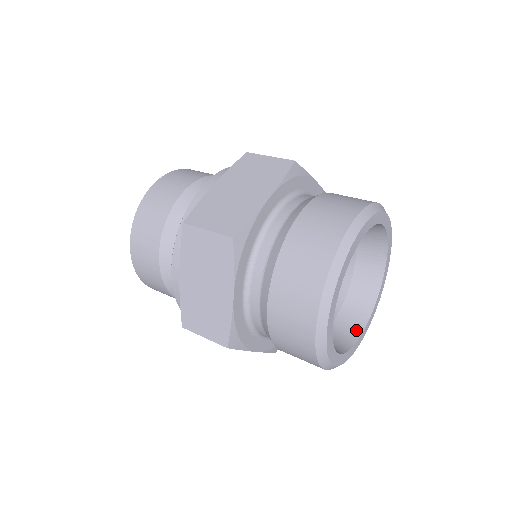
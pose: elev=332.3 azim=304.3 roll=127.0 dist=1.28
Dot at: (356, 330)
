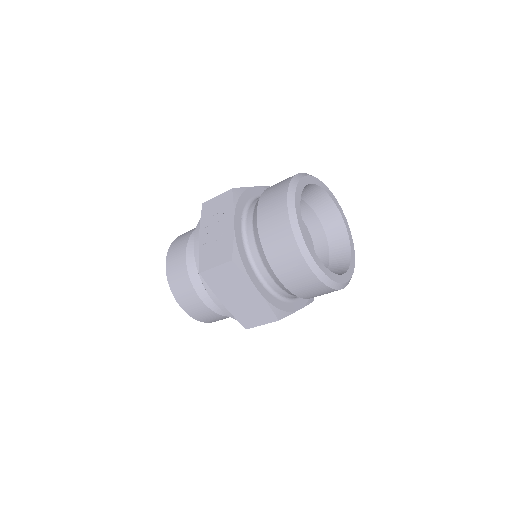
Dot at: occluded
